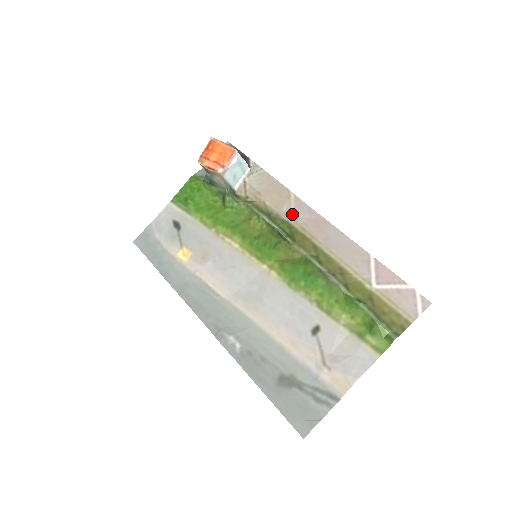
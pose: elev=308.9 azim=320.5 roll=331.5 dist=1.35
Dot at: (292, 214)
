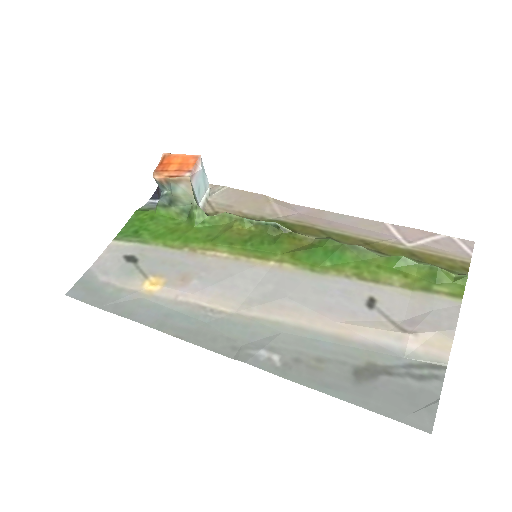
Dot at: (278, 213)
